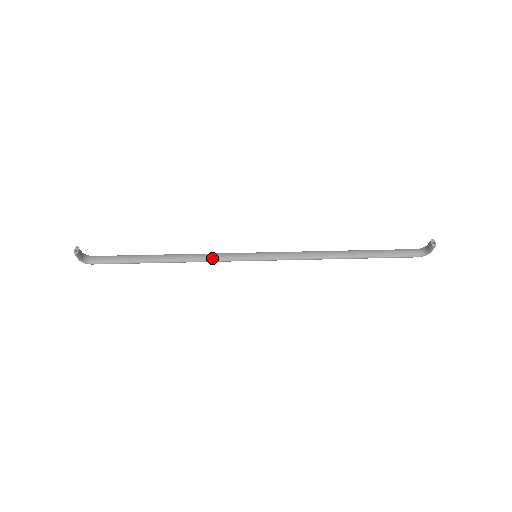
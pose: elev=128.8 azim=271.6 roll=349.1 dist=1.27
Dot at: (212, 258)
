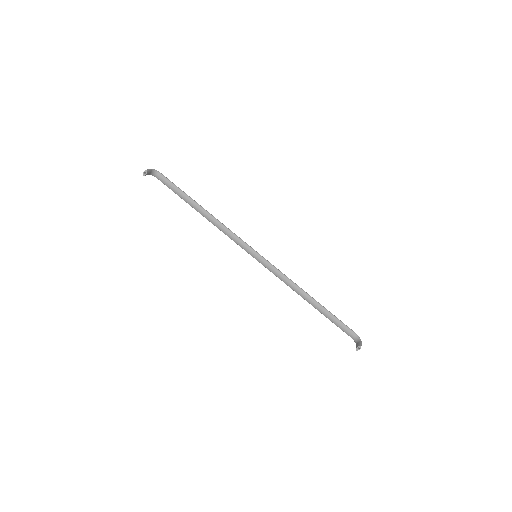
Dot at: (229, 235)
